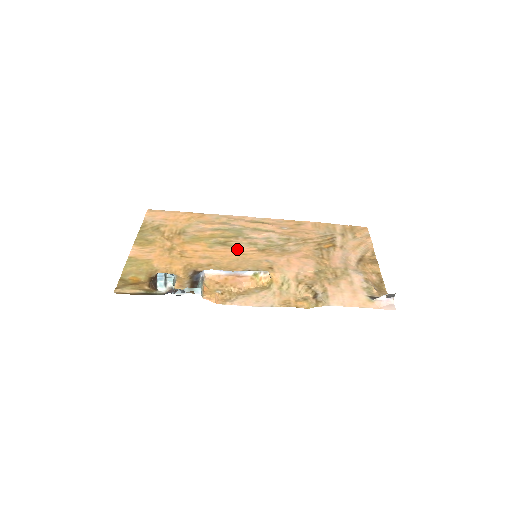
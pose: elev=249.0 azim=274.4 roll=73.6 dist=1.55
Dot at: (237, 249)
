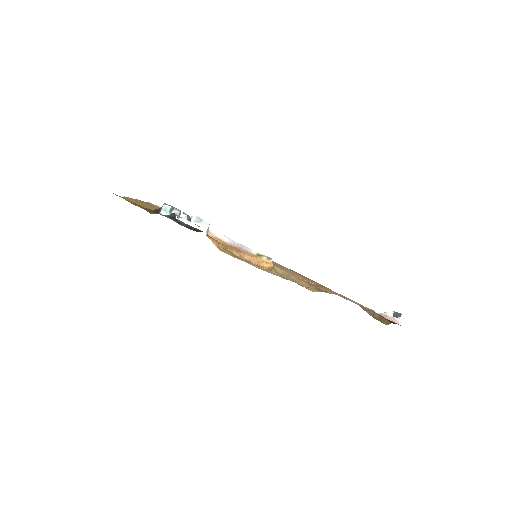
Dot at: occluded
